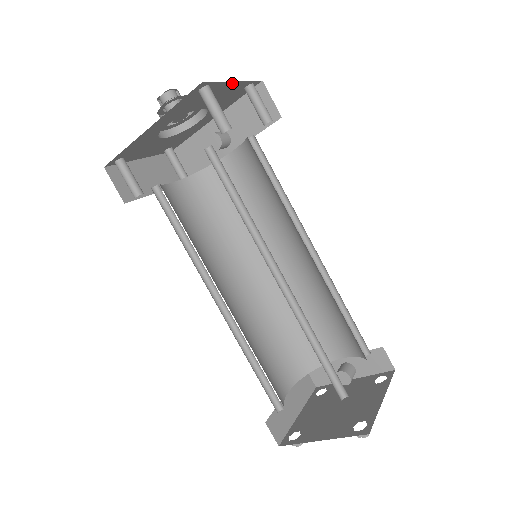
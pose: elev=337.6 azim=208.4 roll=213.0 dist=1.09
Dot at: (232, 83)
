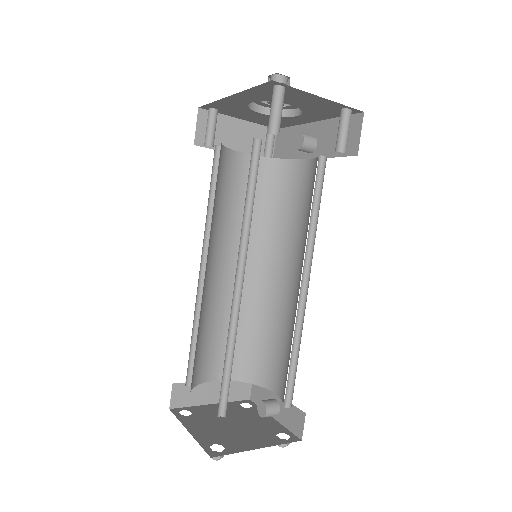
Dot at: (319, 97)
